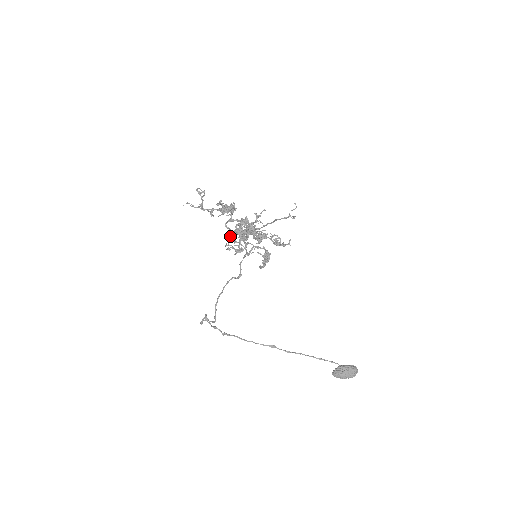
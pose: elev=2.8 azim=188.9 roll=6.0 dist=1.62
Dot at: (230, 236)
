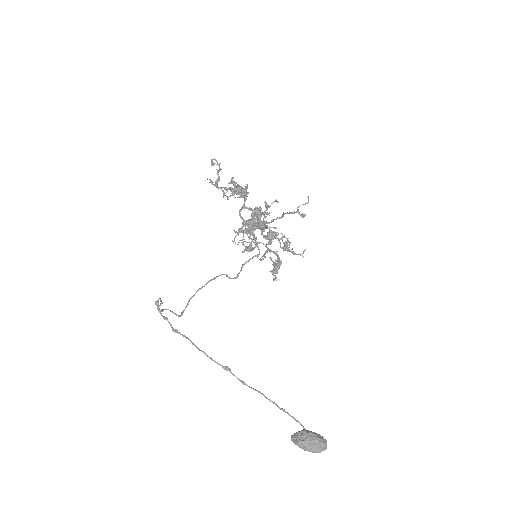
Dot at: (241, 227)
